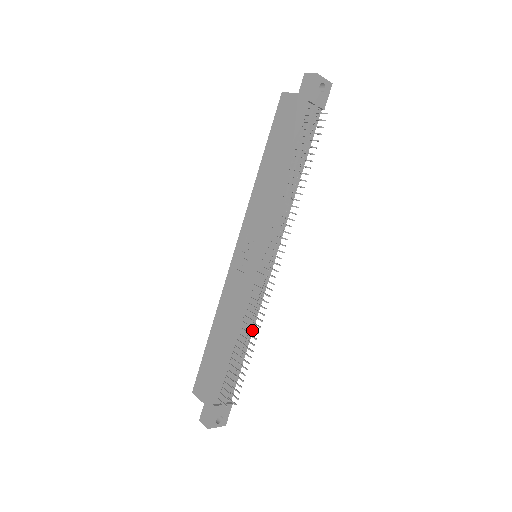
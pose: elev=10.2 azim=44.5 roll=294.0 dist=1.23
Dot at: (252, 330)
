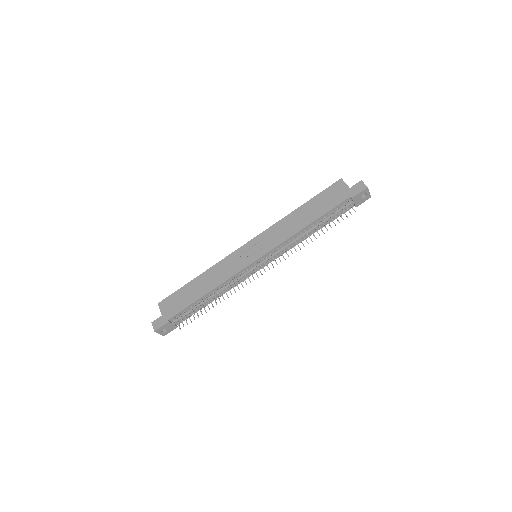
Dot at: (222, 295)
